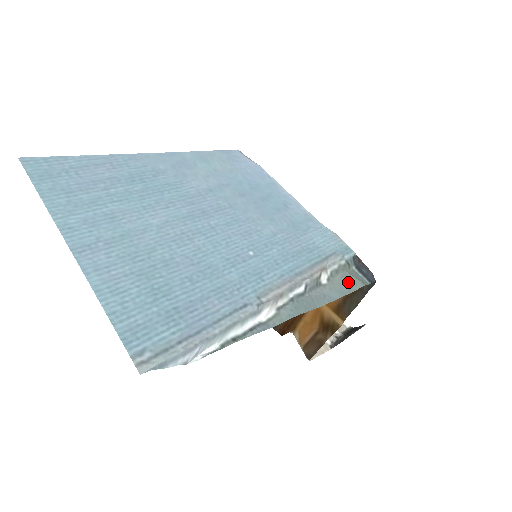
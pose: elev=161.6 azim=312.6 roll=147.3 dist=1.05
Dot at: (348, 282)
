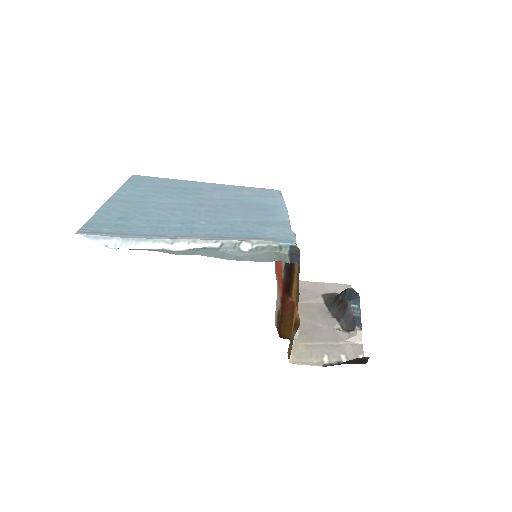
Dot at: (268, 256)
